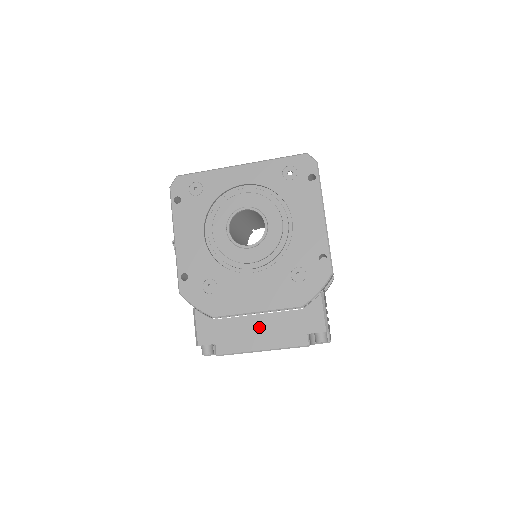
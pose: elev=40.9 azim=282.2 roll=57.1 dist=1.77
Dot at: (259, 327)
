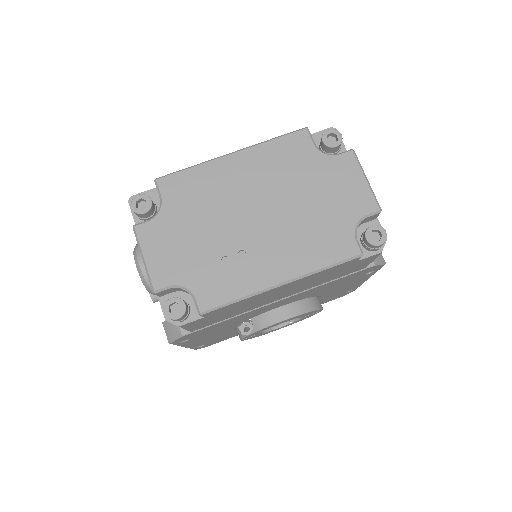
Dot at: occluded
